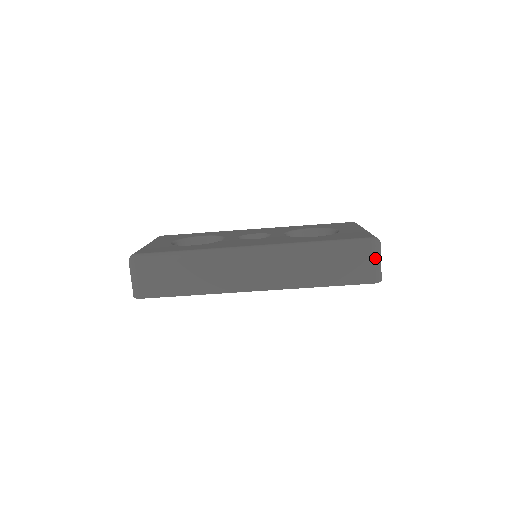
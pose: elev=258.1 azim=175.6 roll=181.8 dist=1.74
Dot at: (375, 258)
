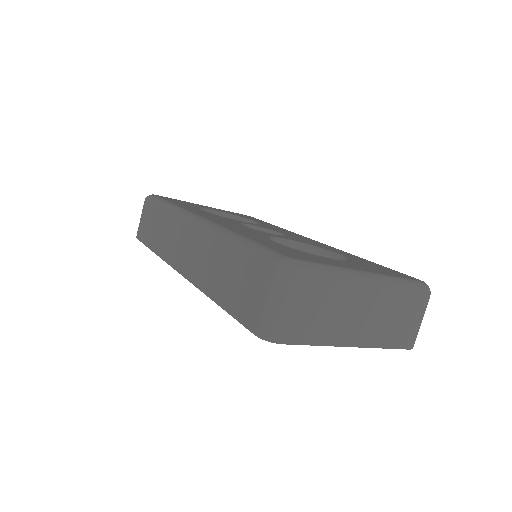
Dot at: (271, 292)
